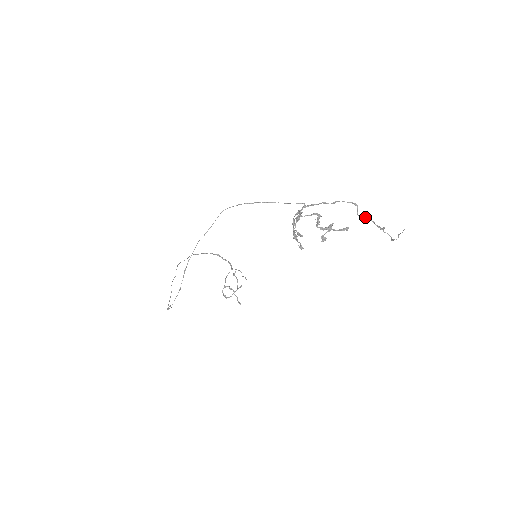
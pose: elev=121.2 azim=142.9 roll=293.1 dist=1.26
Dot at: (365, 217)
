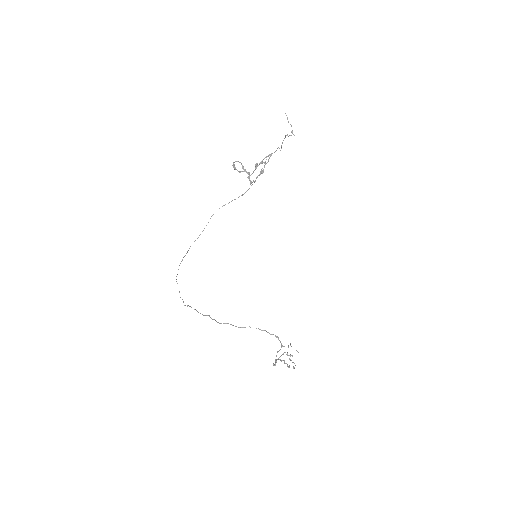
Dot at: (281, 145)
